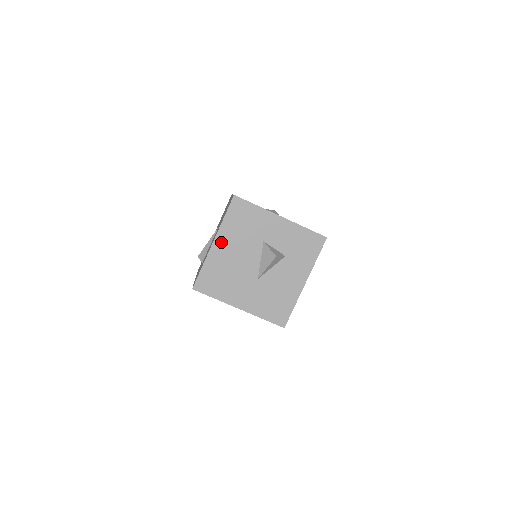
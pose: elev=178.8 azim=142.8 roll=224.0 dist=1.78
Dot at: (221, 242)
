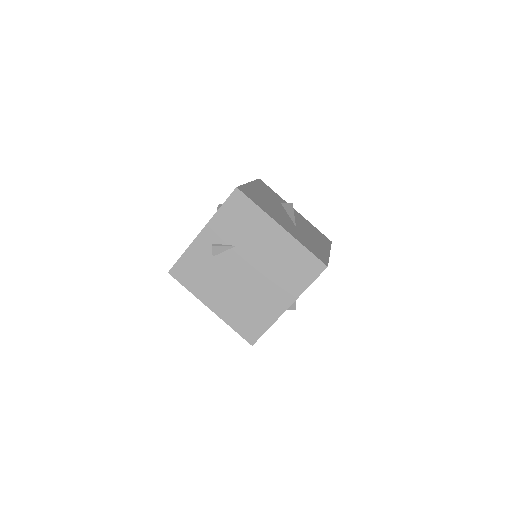
Dot at: occluded
